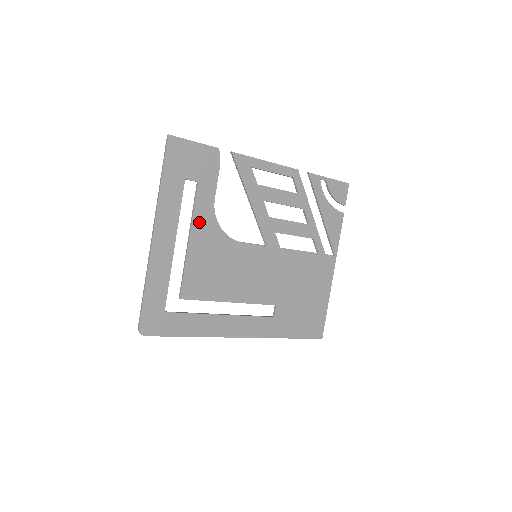
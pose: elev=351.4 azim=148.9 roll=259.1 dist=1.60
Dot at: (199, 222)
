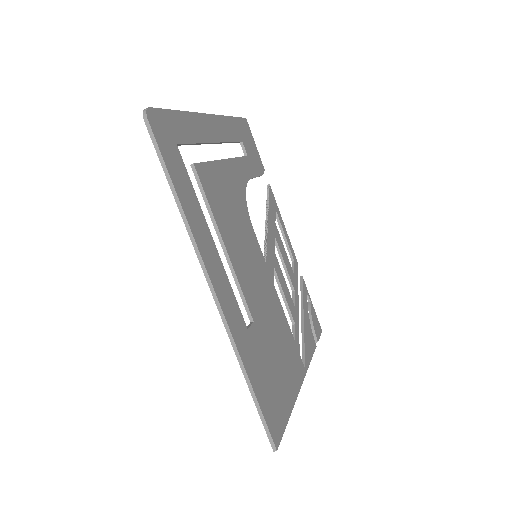
Dot at: (236, 167)
